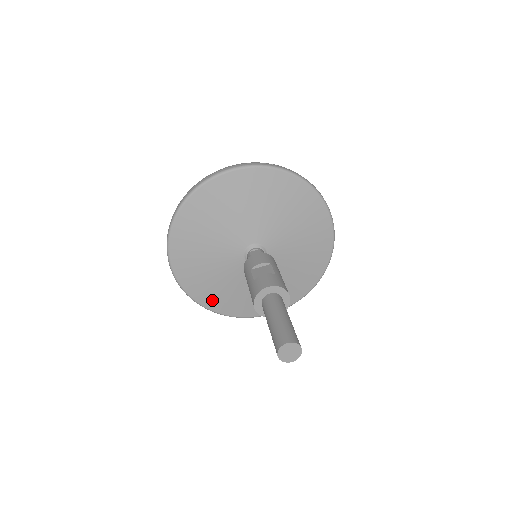
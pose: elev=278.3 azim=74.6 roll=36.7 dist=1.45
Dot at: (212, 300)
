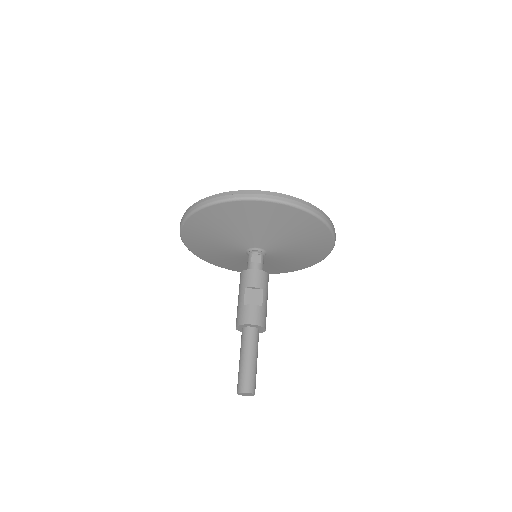
Dot at: (208, 257)
